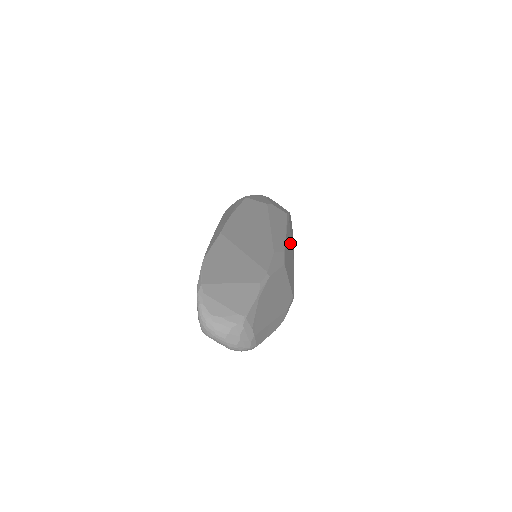
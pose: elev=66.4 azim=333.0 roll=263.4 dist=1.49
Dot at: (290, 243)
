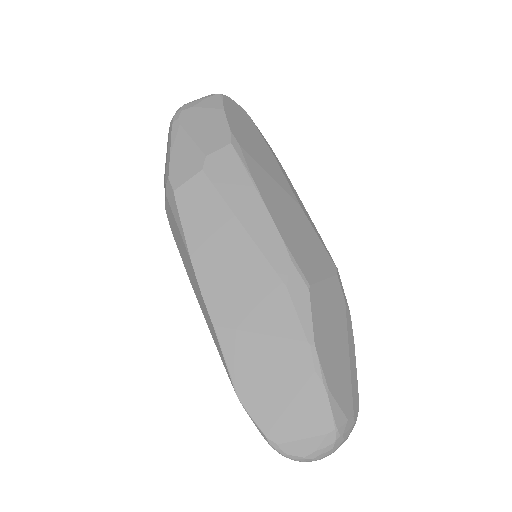
Dot at: (273, 189)
